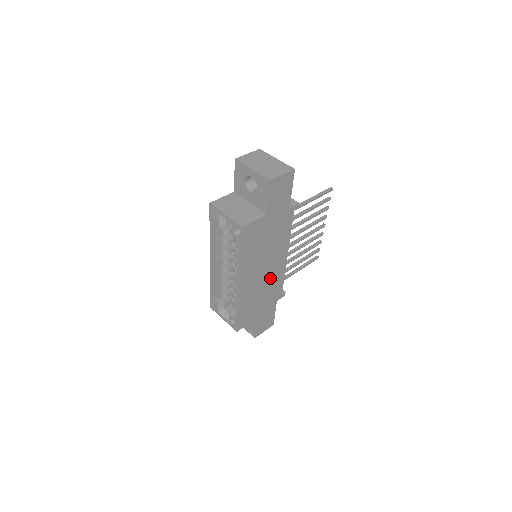
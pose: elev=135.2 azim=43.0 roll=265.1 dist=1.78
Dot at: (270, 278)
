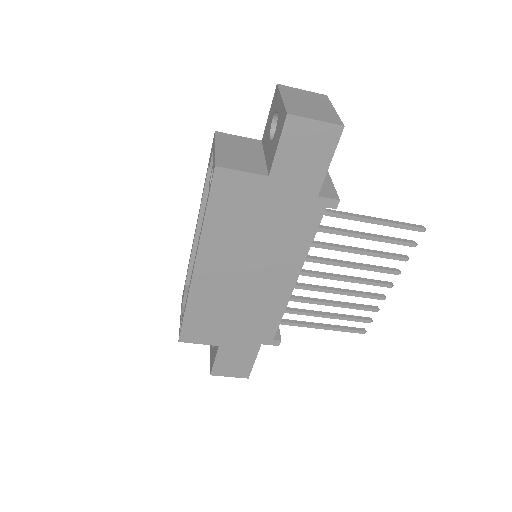
Dot at: (256, 297)
